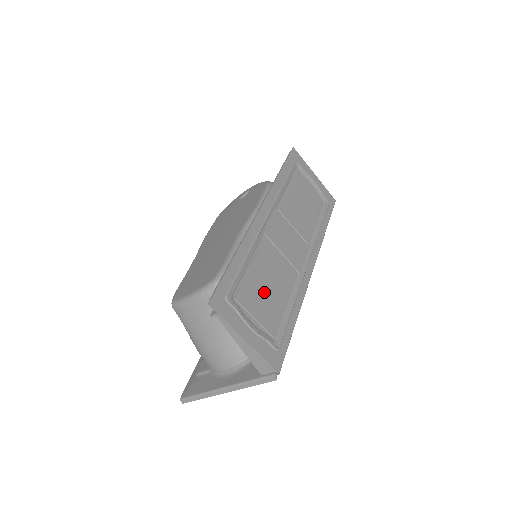
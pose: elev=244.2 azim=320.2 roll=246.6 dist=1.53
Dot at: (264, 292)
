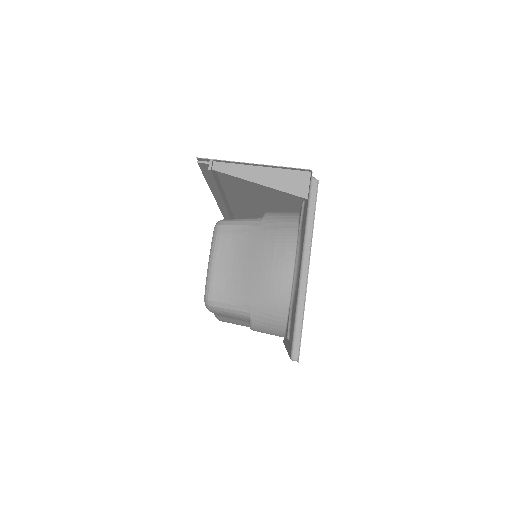
Dot at: (255, 186)
